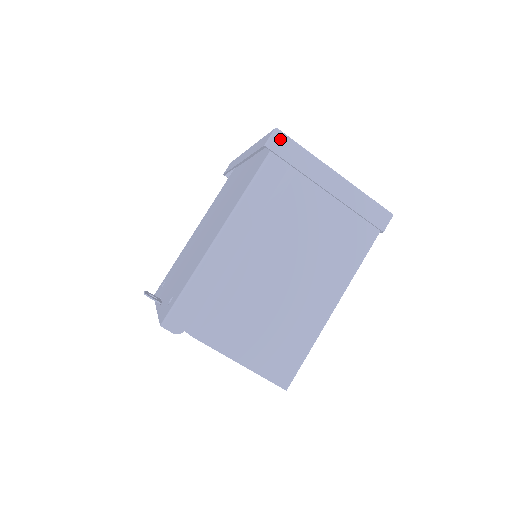
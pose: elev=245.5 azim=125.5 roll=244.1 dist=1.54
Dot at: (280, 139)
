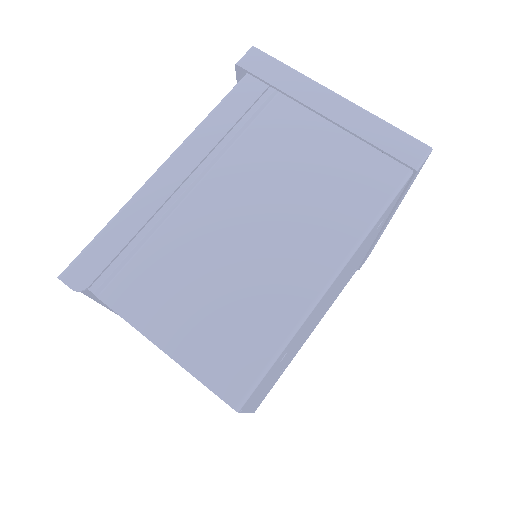
Dot at: (257, 57)
